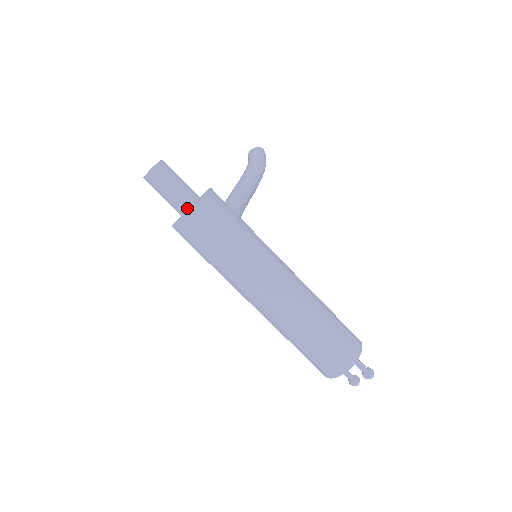
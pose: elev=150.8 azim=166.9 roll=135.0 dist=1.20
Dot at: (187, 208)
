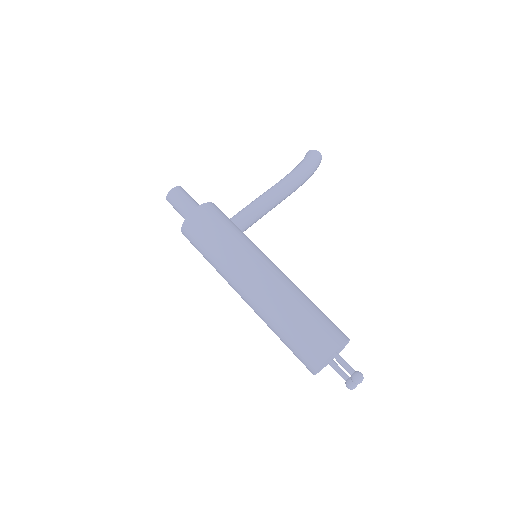
Dot at: occluded
